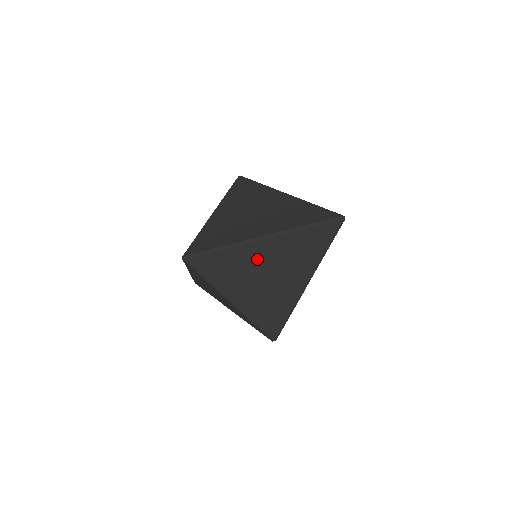
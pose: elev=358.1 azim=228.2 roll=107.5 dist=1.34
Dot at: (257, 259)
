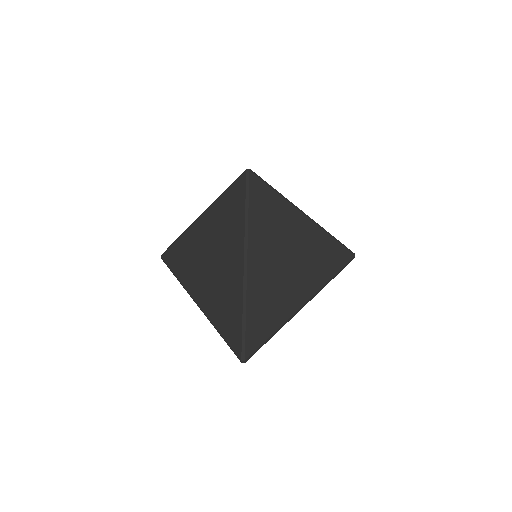
Dot at: occluded
